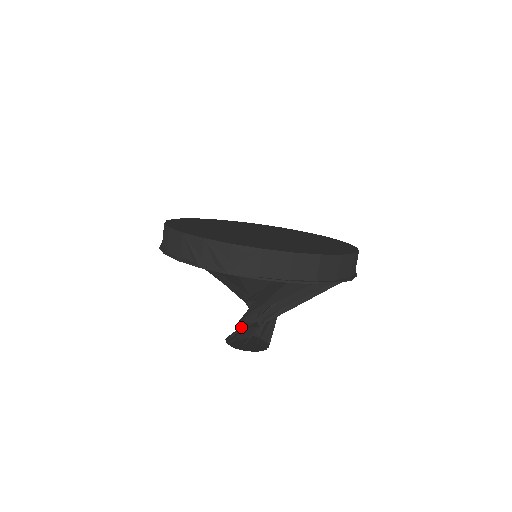
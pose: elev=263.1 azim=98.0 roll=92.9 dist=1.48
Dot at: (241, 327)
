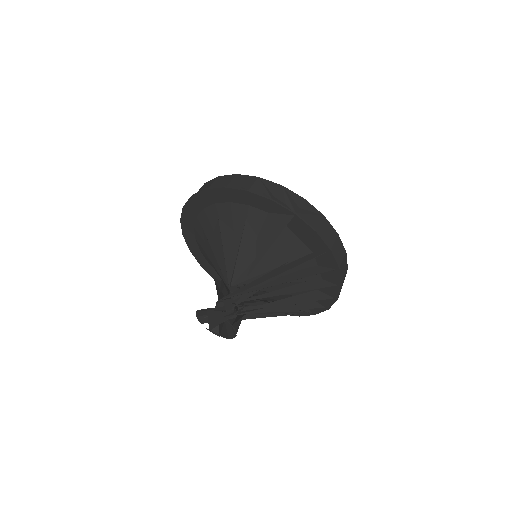
Dot at: (217, 307)
